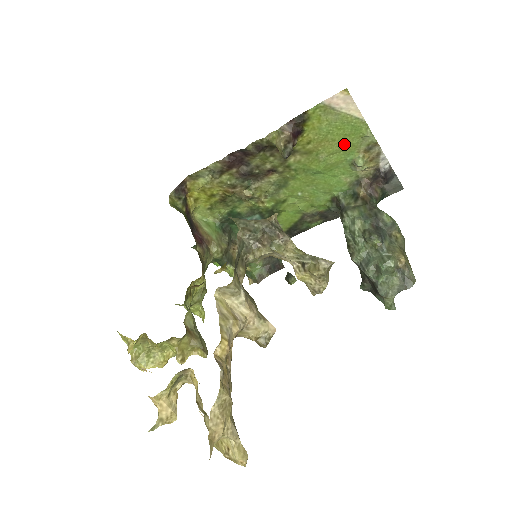
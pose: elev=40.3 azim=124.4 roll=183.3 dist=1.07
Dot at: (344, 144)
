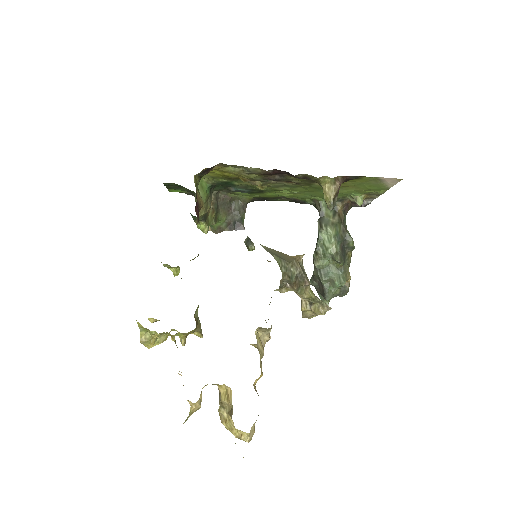
Dot at: (361, 190)
